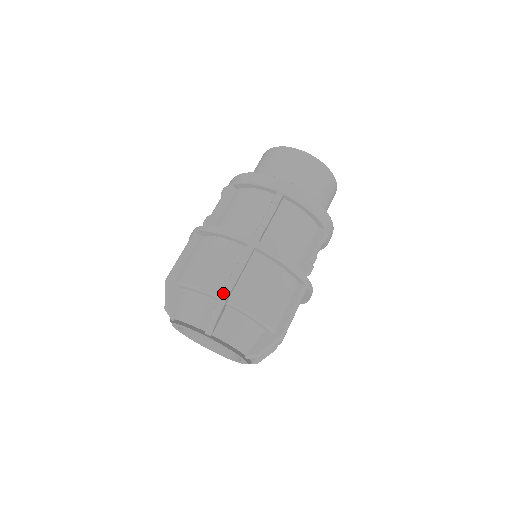
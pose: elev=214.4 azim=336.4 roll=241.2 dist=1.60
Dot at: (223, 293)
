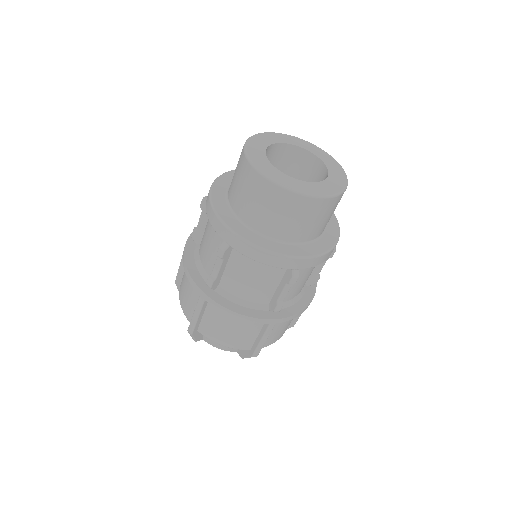
Dot at: (189, 329)
